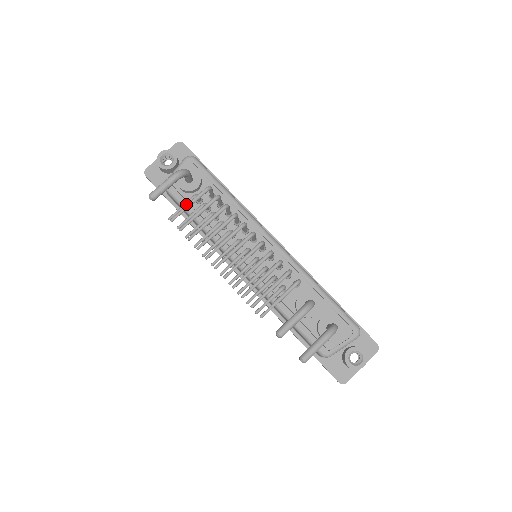
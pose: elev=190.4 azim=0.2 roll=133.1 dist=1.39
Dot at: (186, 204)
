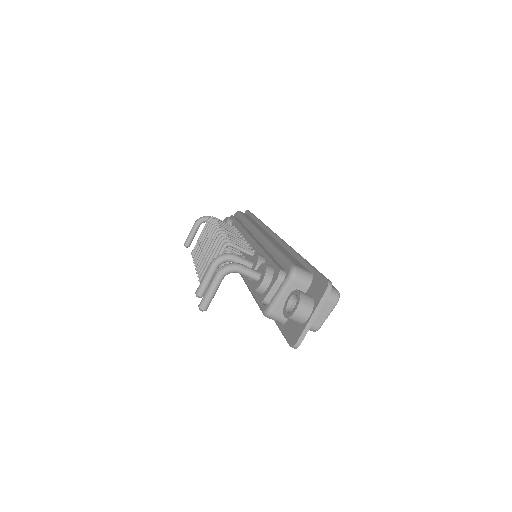
Dot at: occluded
